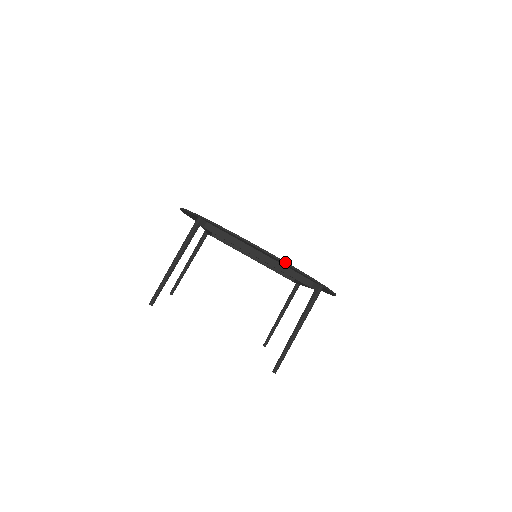
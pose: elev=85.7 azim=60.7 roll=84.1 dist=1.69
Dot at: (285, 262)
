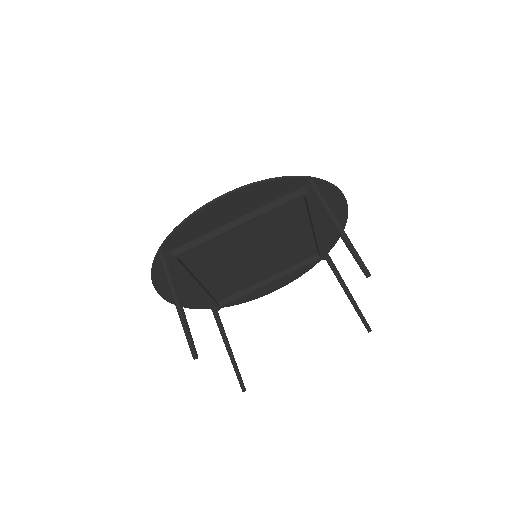
Dot at: (251, 184)
